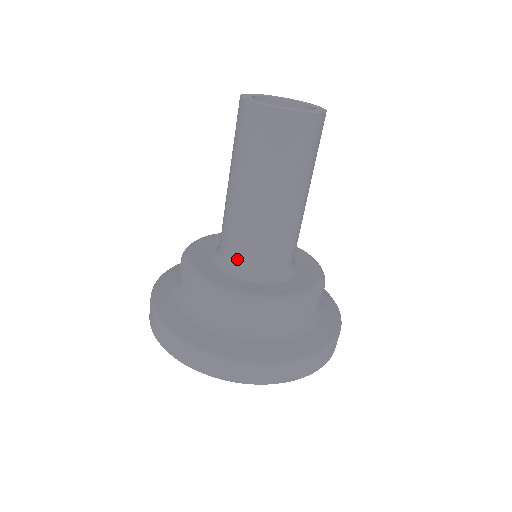
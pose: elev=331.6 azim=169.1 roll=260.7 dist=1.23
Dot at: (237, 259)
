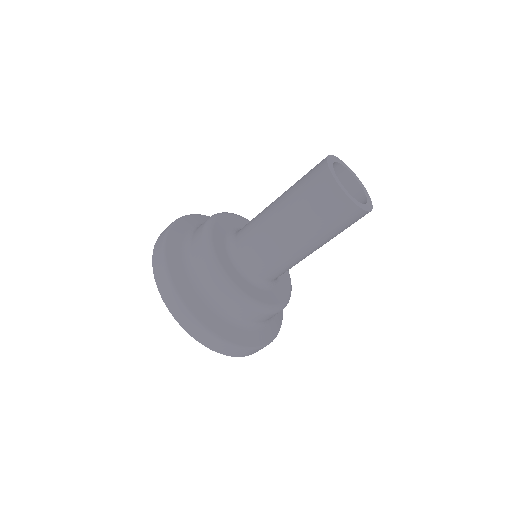
Dot at: (262, 274)
